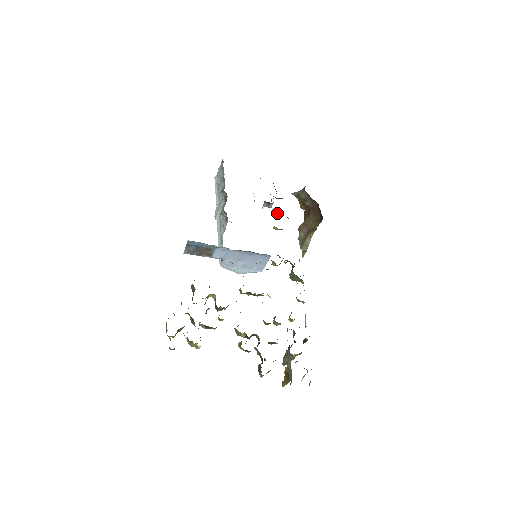
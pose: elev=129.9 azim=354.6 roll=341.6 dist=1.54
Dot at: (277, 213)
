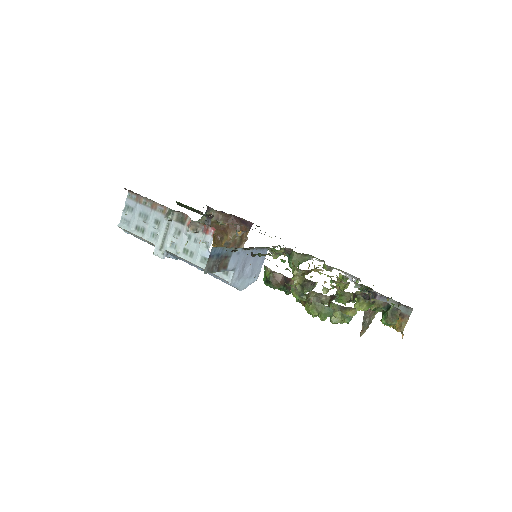
Dot at: (226, 223)
